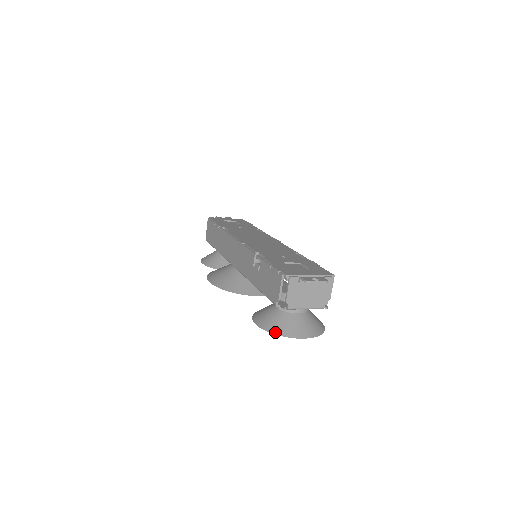
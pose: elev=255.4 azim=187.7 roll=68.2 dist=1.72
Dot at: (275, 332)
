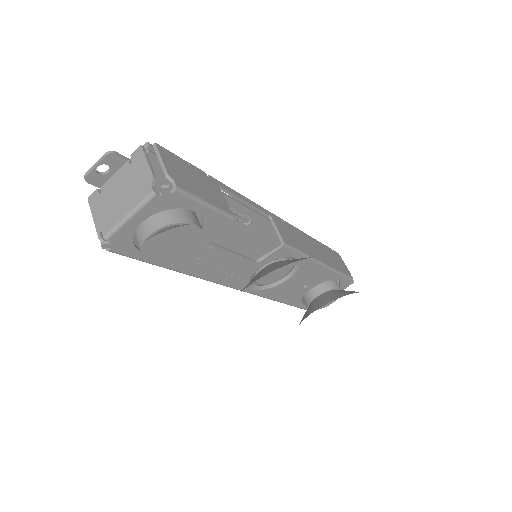
Dot at: occluded
